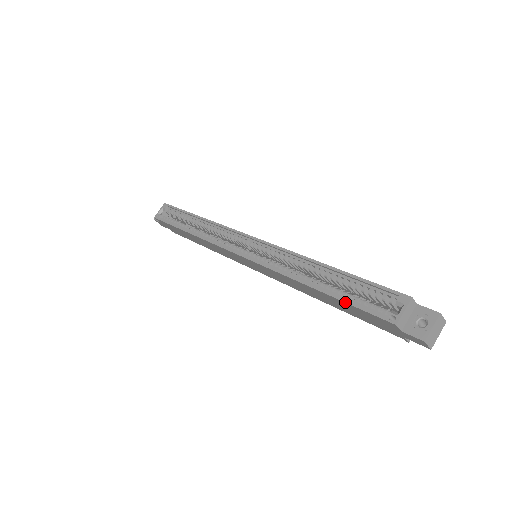
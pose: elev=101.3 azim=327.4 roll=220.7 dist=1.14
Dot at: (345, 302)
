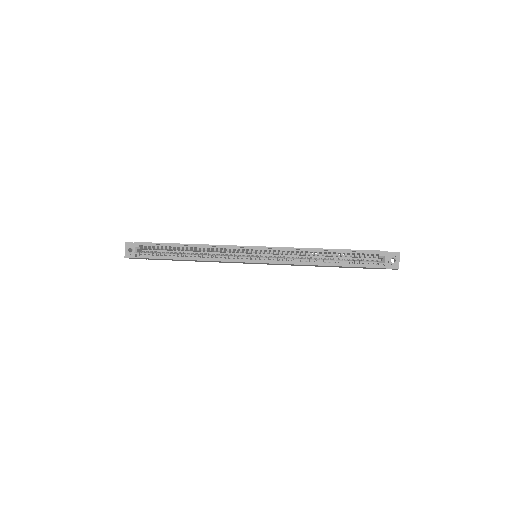
Dot at: occluded
